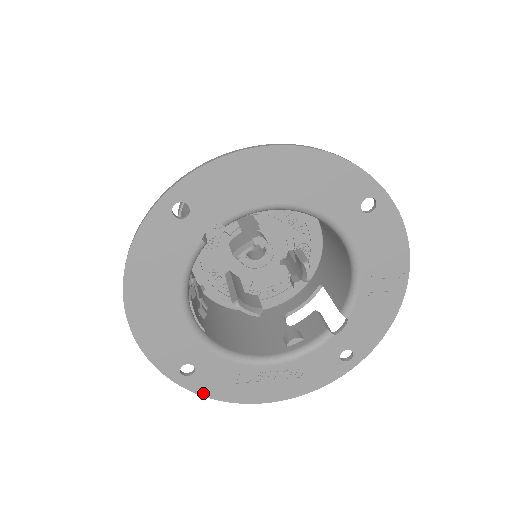
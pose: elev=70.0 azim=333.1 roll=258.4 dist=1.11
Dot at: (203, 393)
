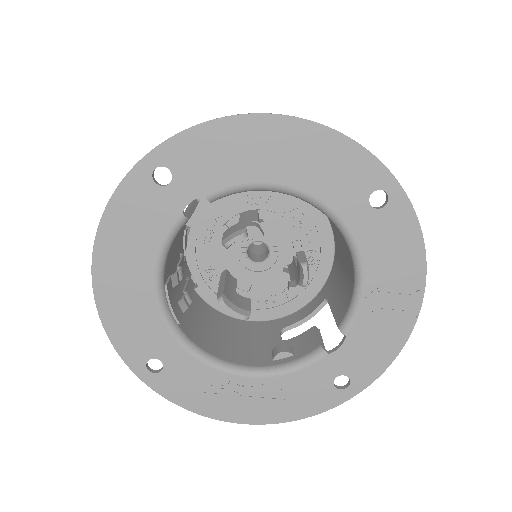
Dot at: (170, 397)
